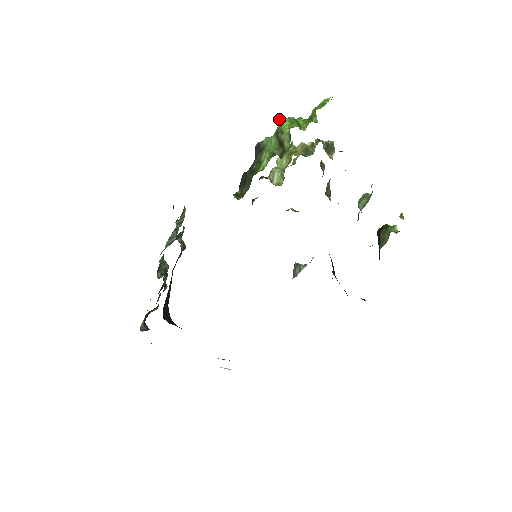
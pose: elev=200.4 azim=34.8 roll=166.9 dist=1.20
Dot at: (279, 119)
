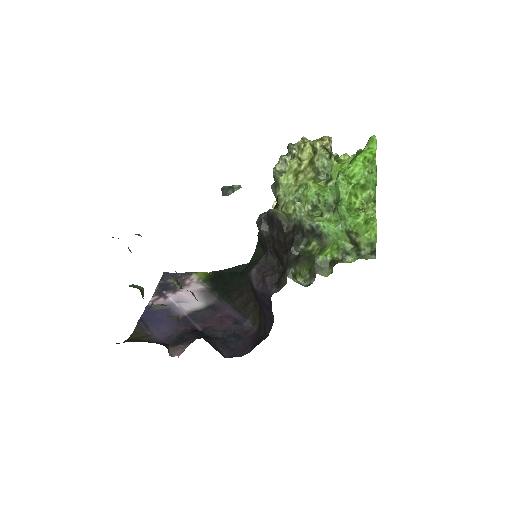
Dot at: (345, 211)
